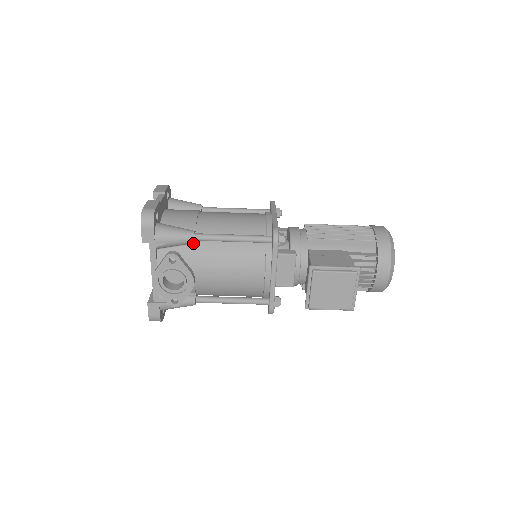
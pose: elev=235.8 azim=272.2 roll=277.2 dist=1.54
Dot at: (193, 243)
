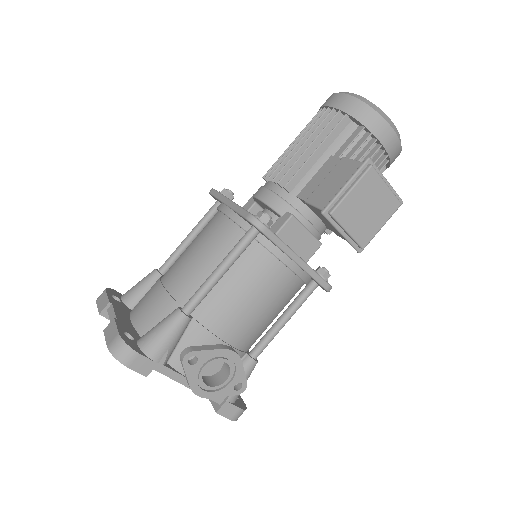
Dot at: (191, 319)
